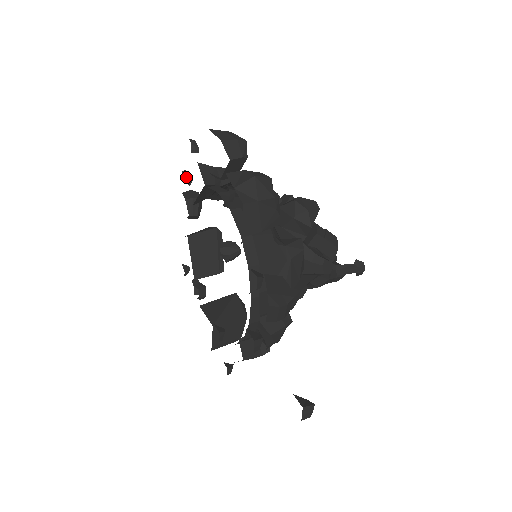
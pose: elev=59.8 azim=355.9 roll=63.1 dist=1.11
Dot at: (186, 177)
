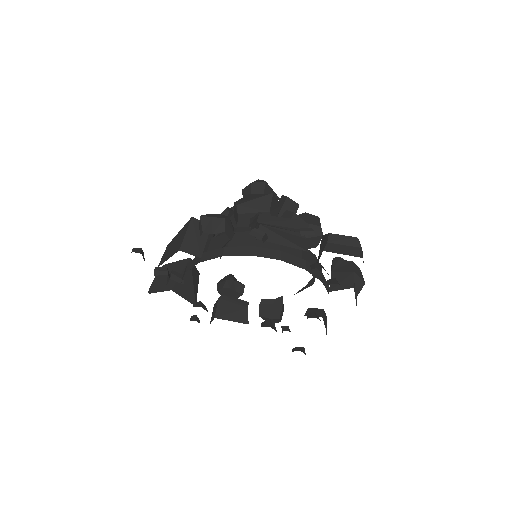
Dot at: occluded
